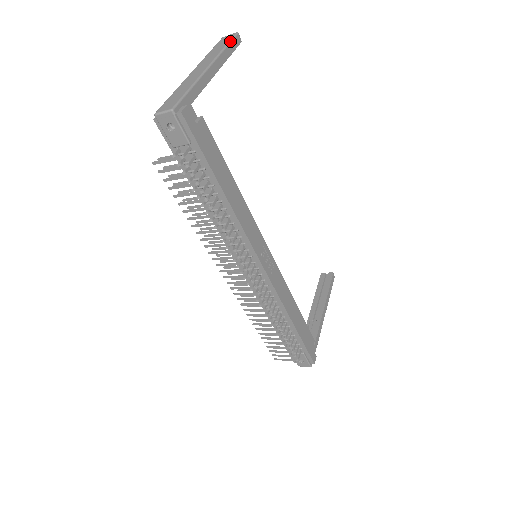
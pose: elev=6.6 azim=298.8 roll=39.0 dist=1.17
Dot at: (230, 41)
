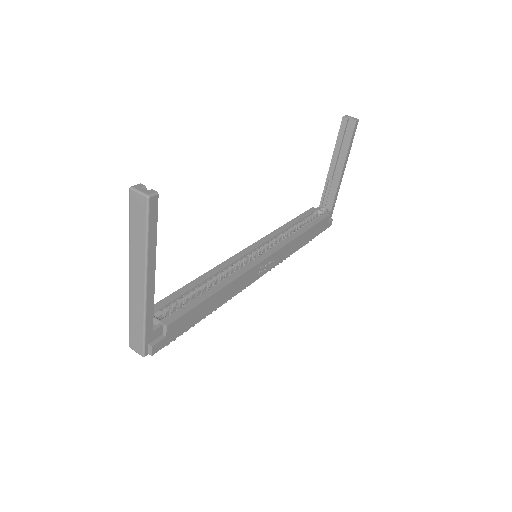
Dot at: (147, 226)
